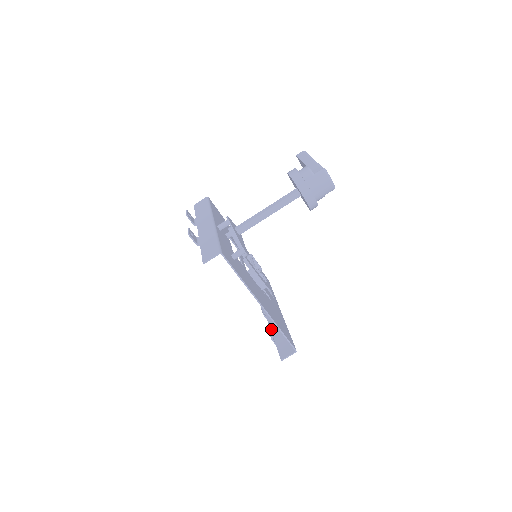
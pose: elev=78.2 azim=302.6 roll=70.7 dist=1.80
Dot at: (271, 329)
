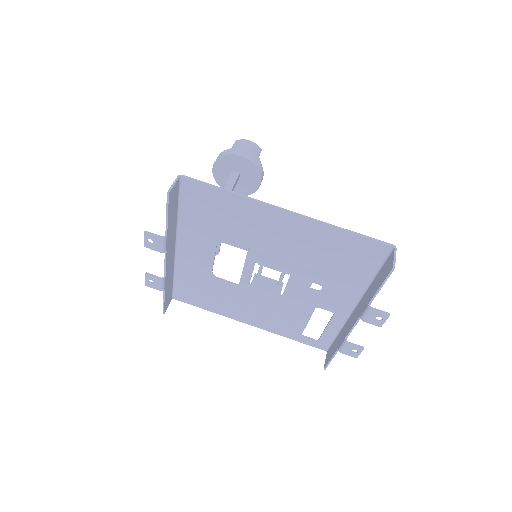
Dot at: (361, 313)
